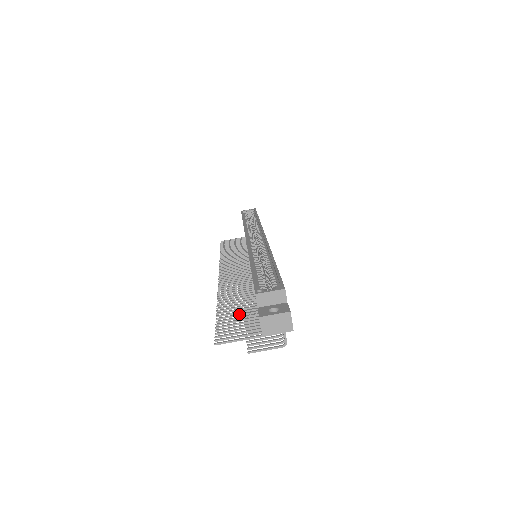
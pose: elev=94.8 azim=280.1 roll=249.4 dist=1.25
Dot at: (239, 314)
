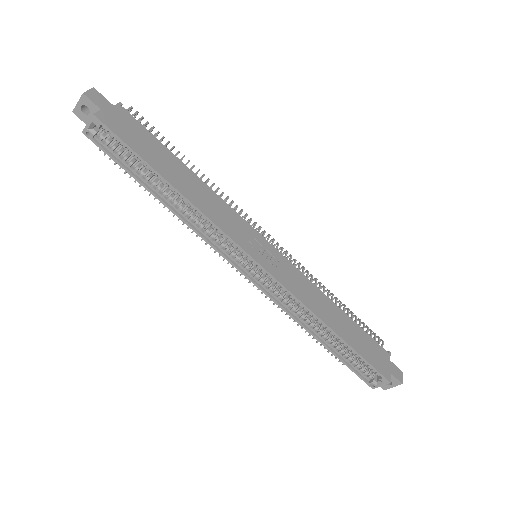
Dot at: occluded
